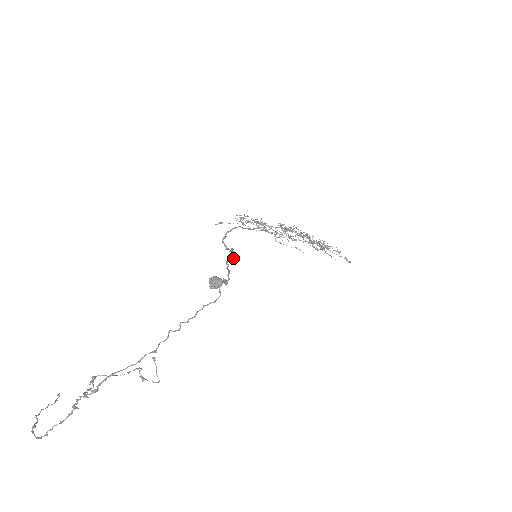
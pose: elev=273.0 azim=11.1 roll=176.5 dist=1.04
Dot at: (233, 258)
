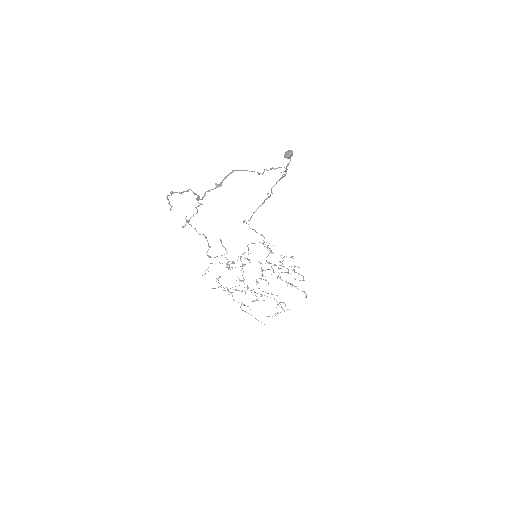
Dot at: (272, 193)
